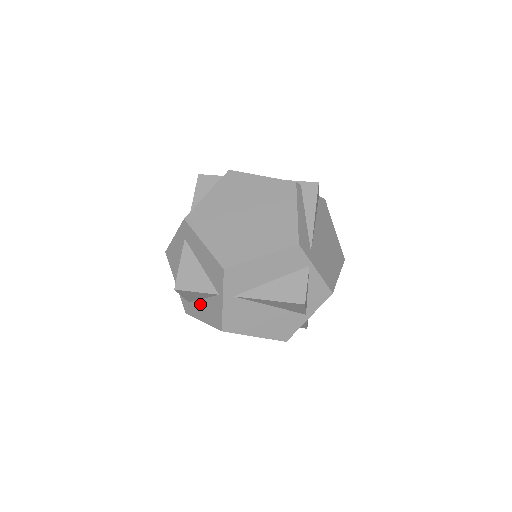
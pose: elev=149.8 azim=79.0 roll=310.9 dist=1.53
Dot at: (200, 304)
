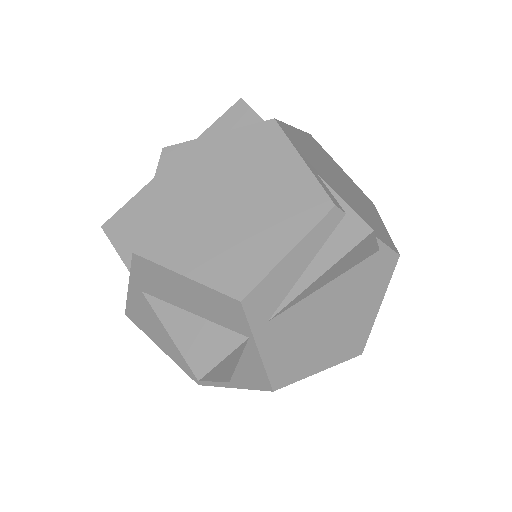
Dot at: occluded
